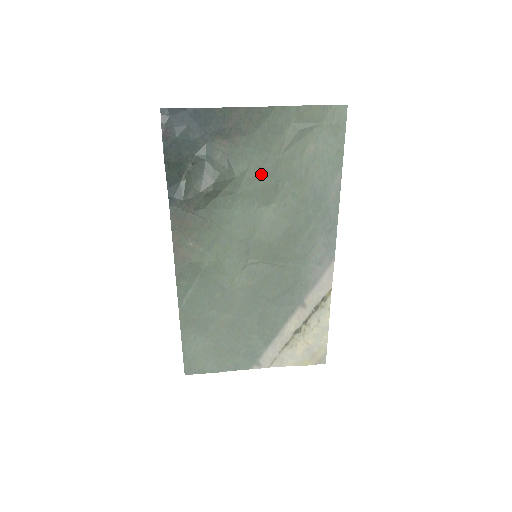
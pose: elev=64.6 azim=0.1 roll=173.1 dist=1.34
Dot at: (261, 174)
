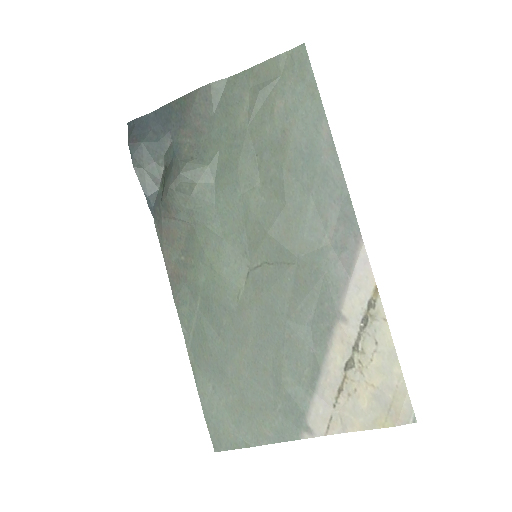
Dot at: (233, 153)
